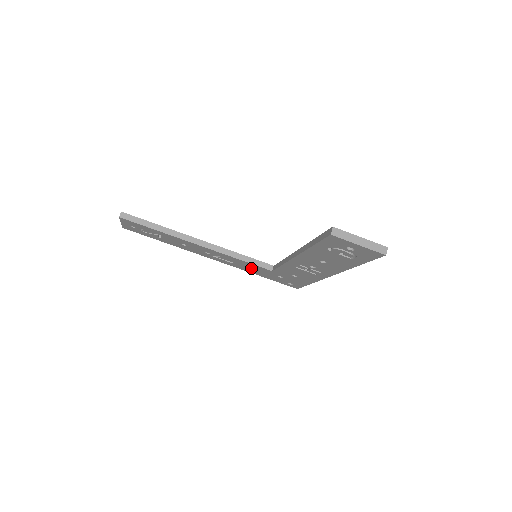
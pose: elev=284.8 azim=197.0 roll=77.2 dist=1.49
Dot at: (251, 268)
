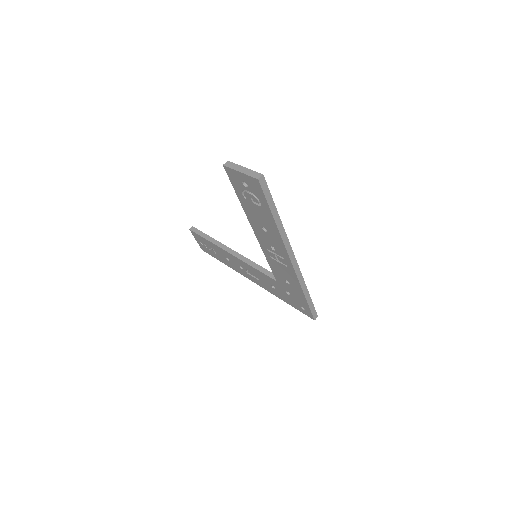
Dot at: (270, 285)
